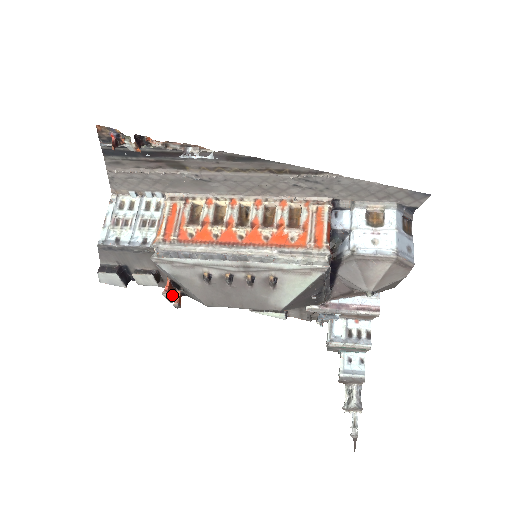
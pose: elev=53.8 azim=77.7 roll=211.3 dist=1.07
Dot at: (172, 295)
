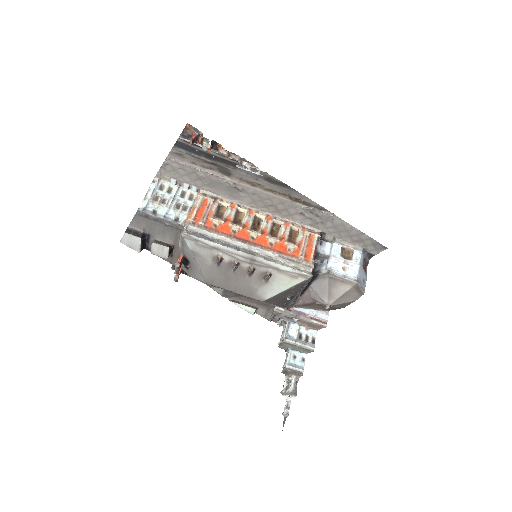
Dot at: occluded
